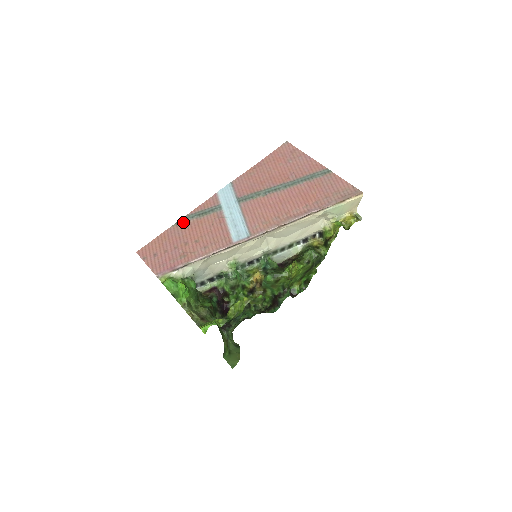
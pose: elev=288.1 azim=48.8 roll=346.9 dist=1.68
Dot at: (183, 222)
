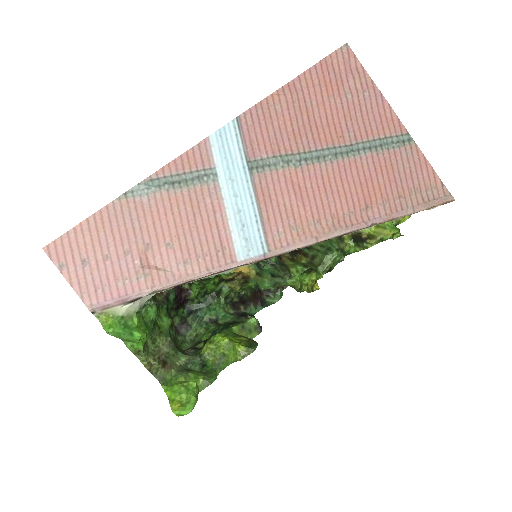
Dot at: (140, 194)
